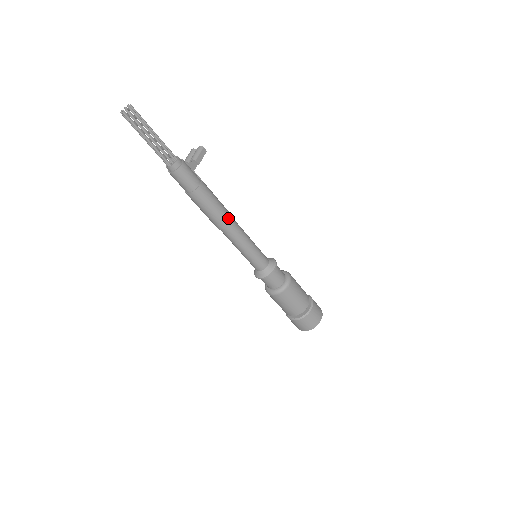
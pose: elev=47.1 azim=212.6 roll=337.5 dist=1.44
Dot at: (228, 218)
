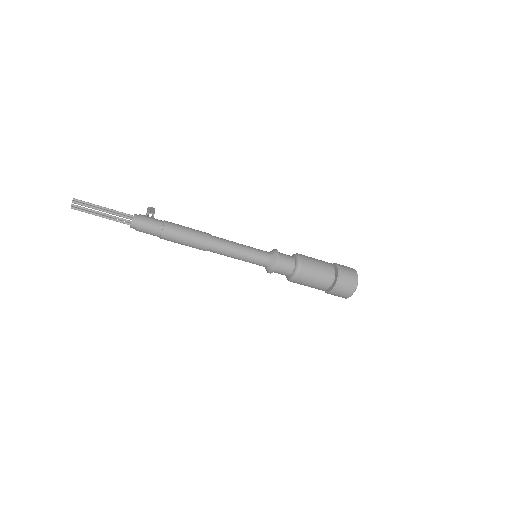
Dot at: (206, 234)
